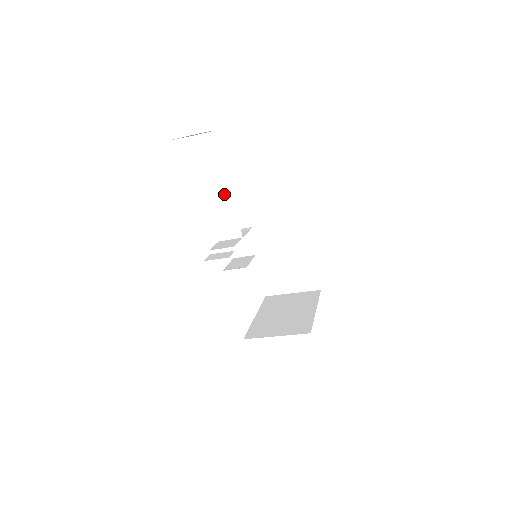
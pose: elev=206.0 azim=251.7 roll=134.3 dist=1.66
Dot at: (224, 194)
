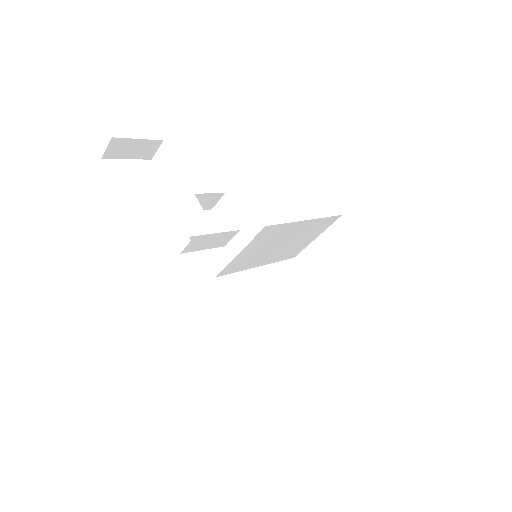
Dot at: (188, 197)
